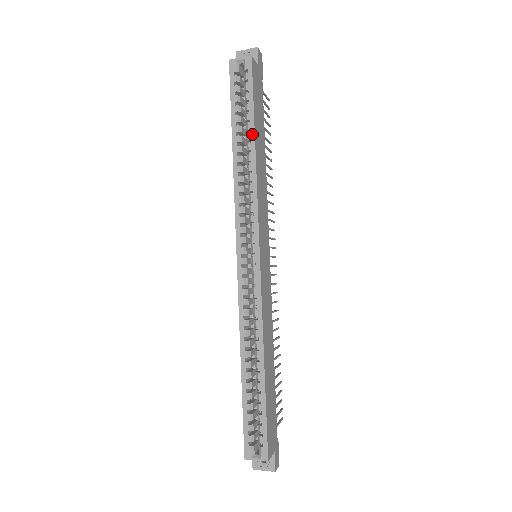
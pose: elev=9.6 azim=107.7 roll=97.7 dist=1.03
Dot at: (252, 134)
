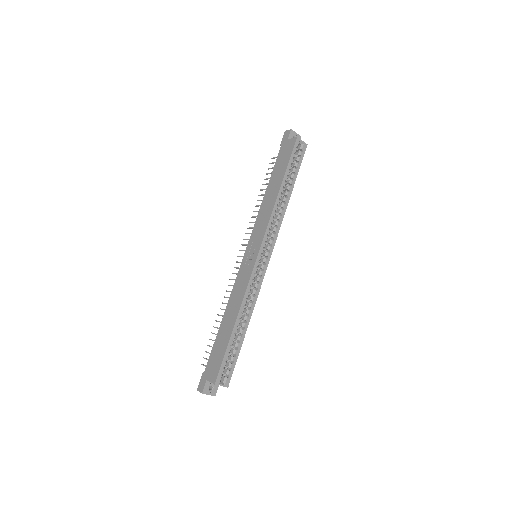
Dot at: (292, 188)
